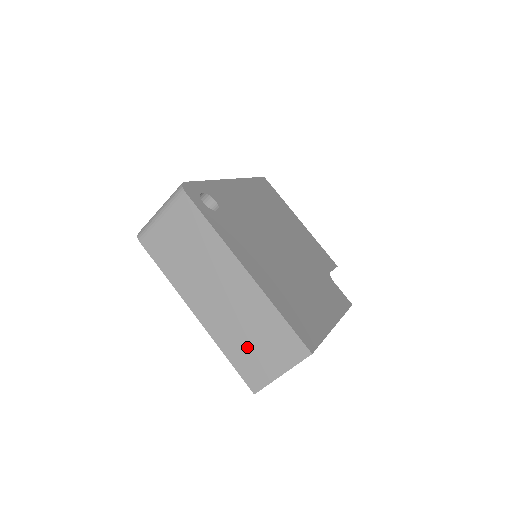
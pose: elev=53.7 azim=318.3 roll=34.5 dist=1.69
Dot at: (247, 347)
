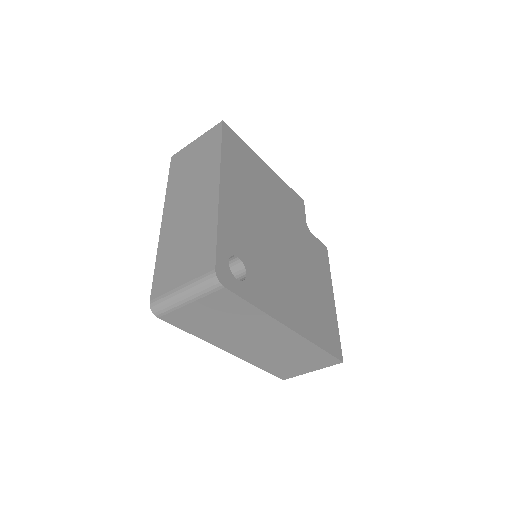
Dot at: (283, 363)
